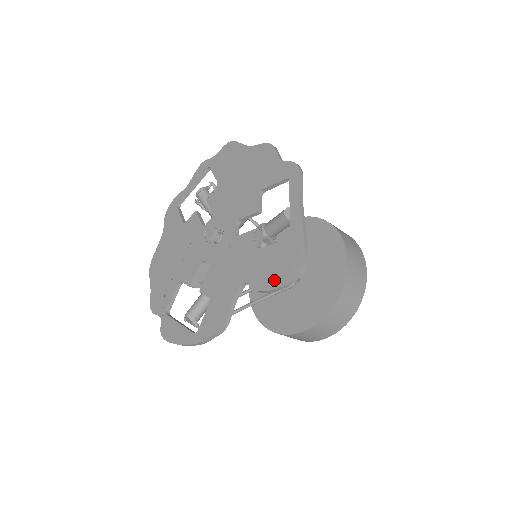
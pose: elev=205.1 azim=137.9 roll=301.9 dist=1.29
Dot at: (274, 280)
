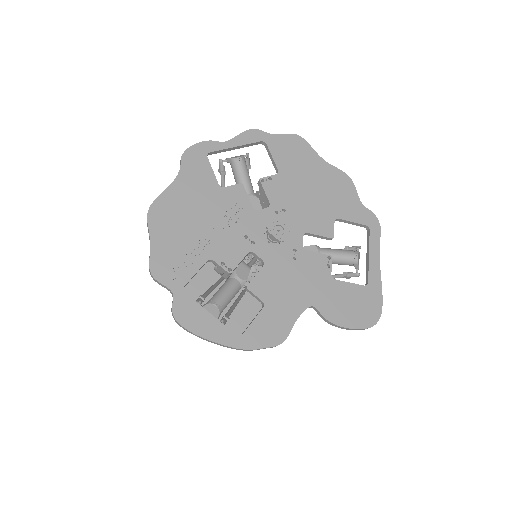
Dot at: (350, 319)
